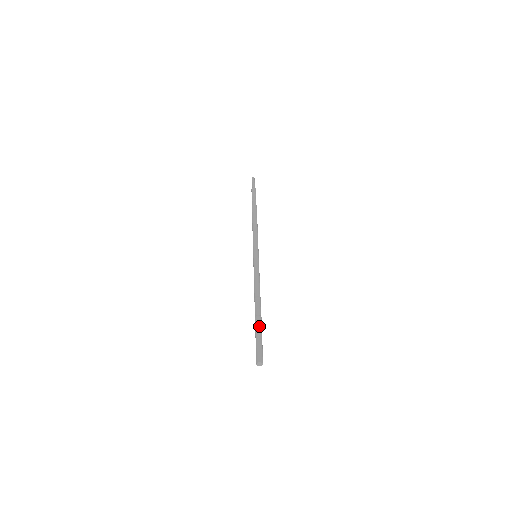
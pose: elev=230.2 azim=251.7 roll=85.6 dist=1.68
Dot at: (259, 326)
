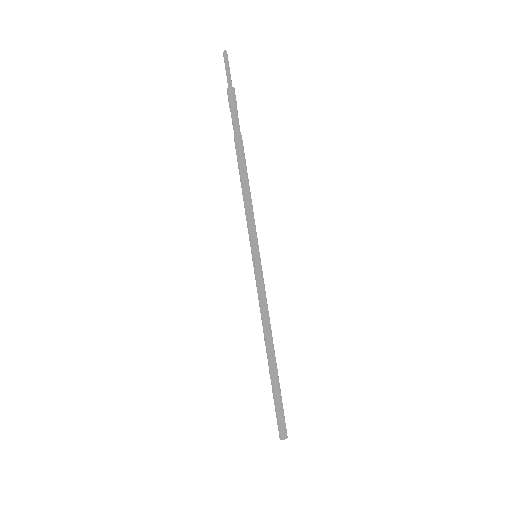
Dot at: (277, 387)
